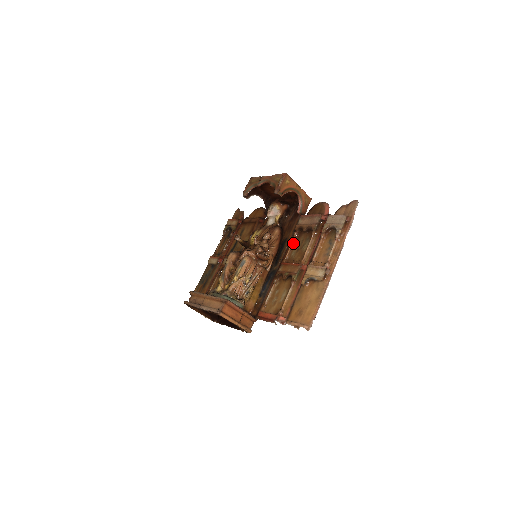
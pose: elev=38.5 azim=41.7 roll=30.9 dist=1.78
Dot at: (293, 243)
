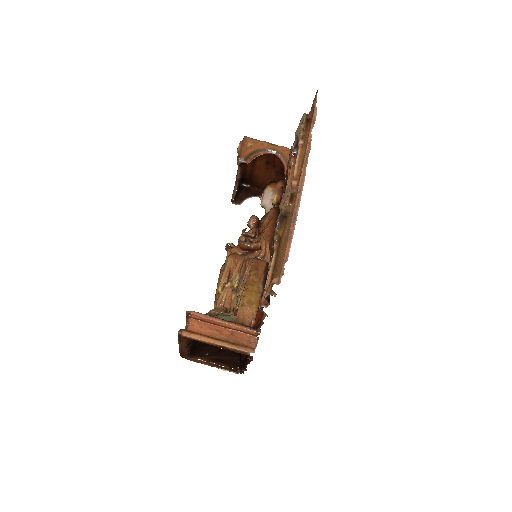
Dot at: occluded
